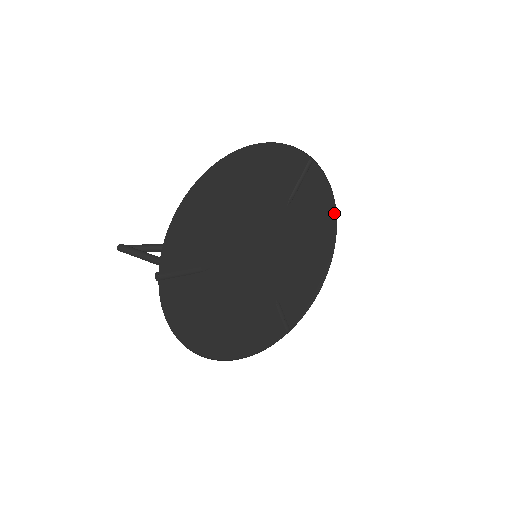
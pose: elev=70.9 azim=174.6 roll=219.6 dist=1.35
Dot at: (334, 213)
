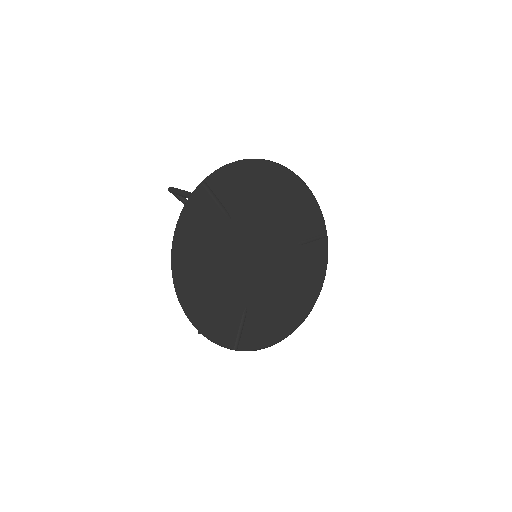
Dot at: (257, 160)
